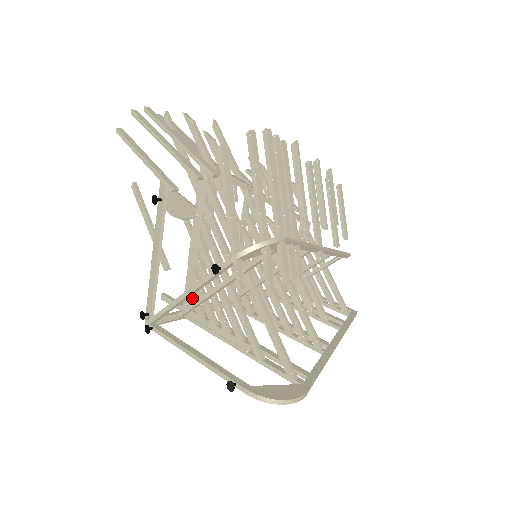
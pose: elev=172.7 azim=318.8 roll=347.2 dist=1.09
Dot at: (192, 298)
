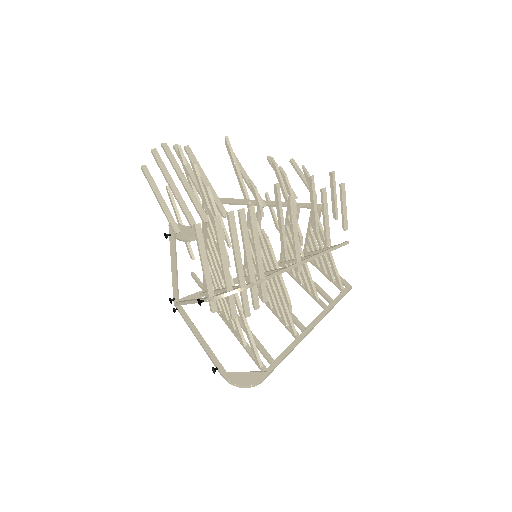
Dot at: occluded
